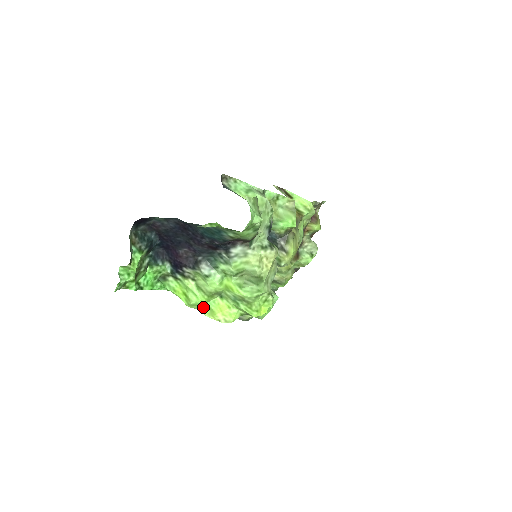
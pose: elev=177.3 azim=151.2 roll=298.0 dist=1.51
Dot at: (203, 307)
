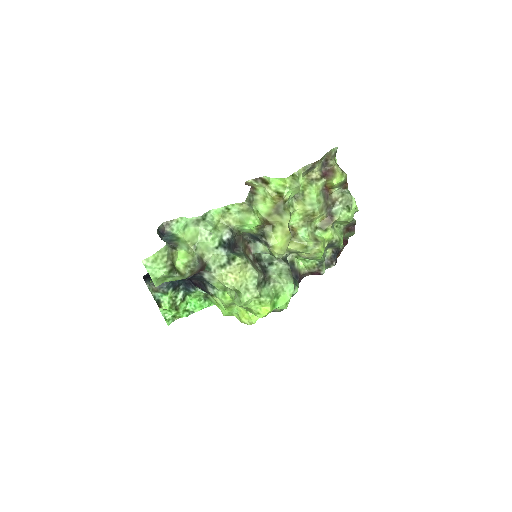
Dot at: (234, 315)
